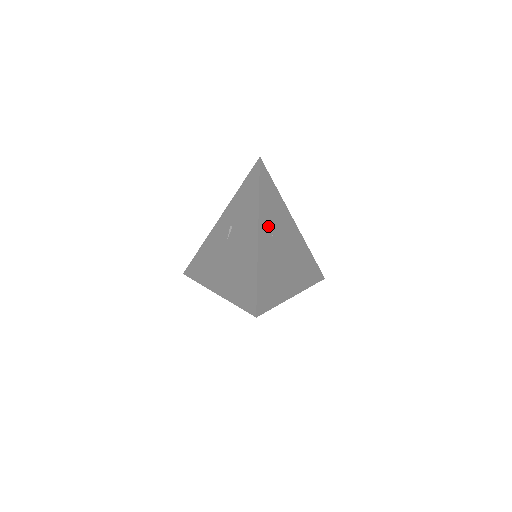
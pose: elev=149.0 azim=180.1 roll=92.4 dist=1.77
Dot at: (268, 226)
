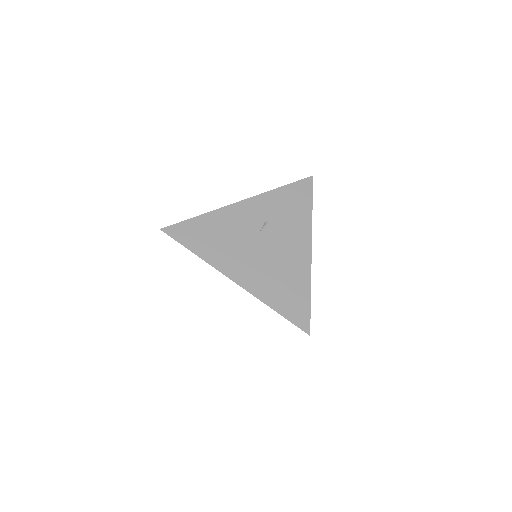
Dot at: occluded
